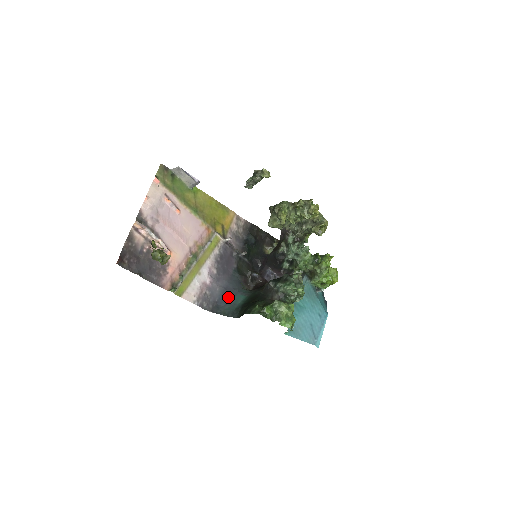
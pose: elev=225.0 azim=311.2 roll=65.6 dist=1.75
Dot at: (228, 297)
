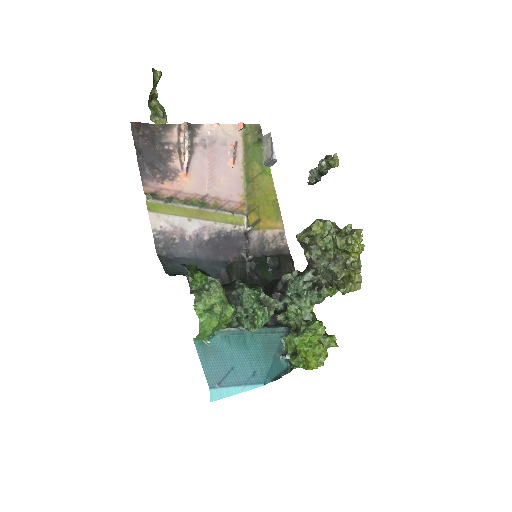
Dot at: occluded
